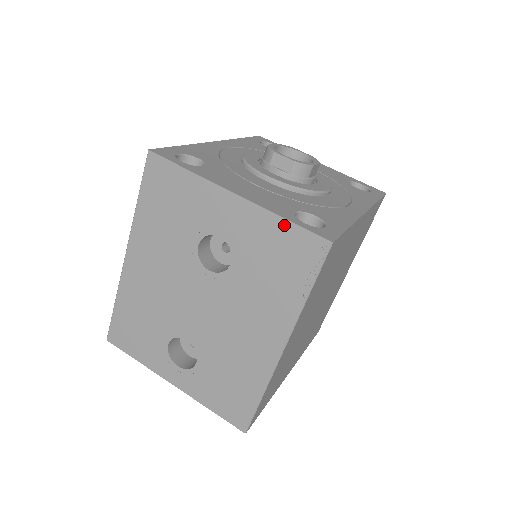
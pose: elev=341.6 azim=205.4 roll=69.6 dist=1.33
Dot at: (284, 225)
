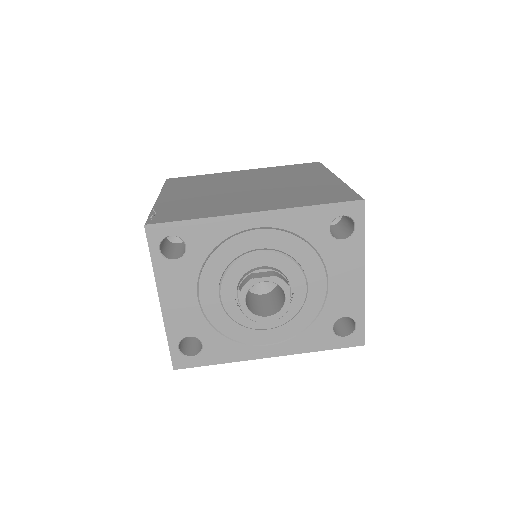
Dot at: (168, 338)
